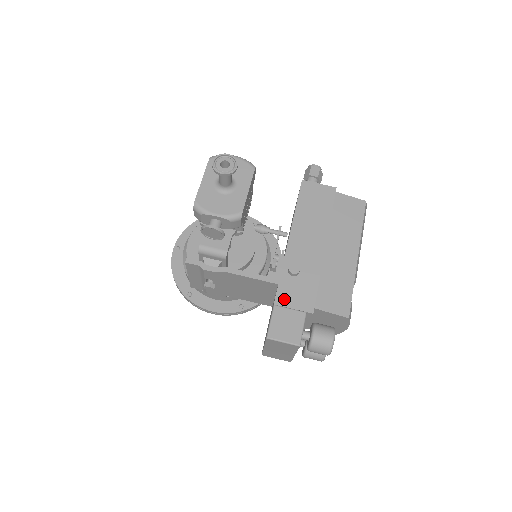
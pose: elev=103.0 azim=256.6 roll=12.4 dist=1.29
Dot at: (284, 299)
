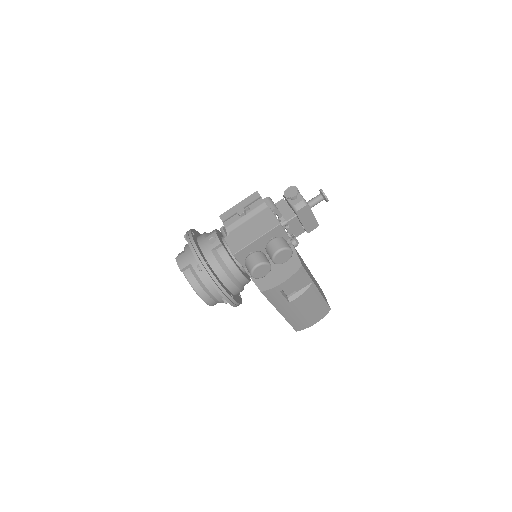
Dot at: occluded
